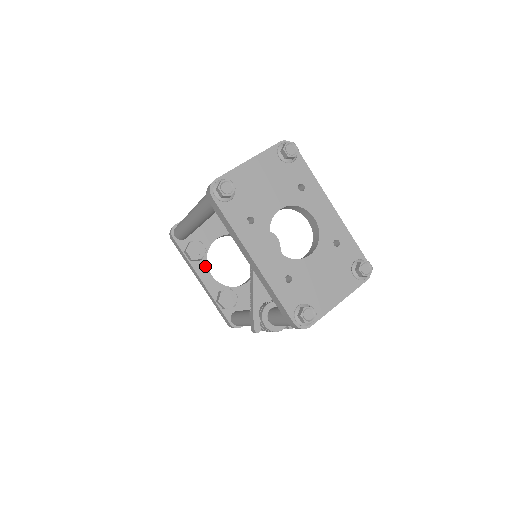
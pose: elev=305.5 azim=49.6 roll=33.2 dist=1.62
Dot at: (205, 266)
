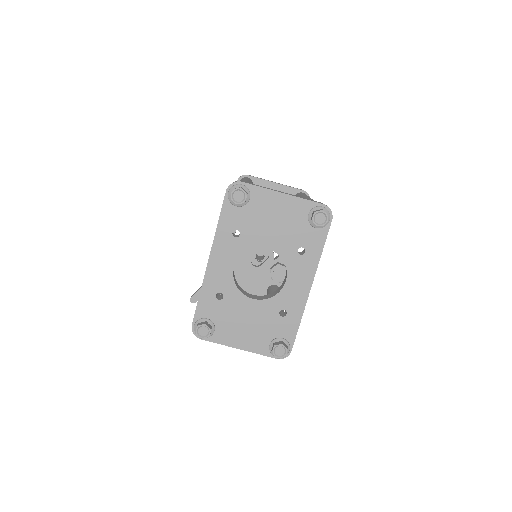
Dot at: occluded
